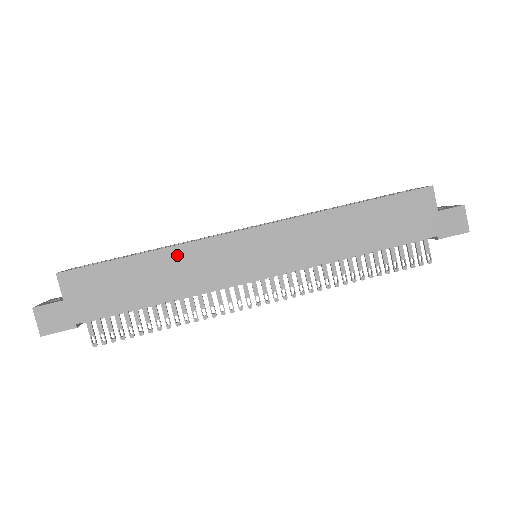
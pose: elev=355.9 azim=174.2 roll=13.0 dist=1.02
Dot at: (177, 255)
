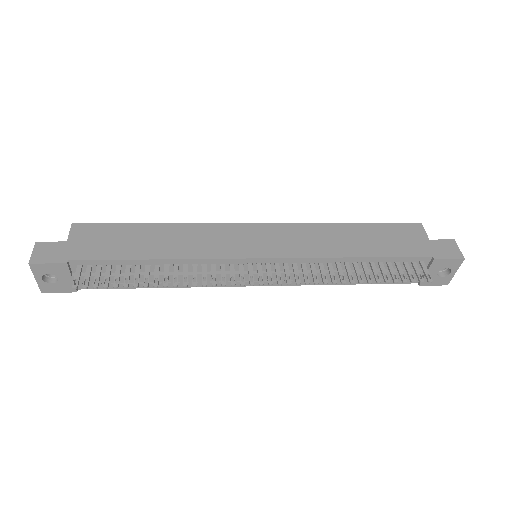
Dot at: (184, 229)
